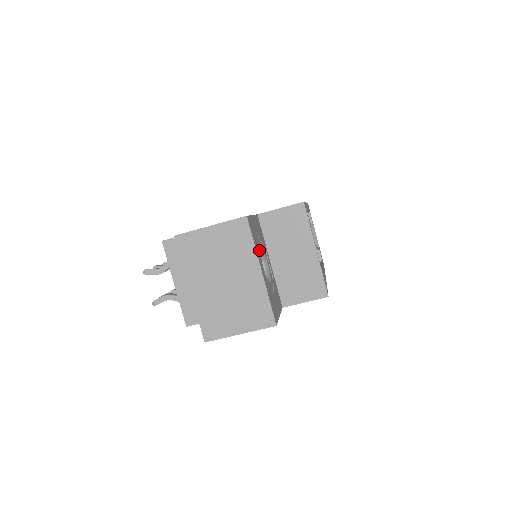
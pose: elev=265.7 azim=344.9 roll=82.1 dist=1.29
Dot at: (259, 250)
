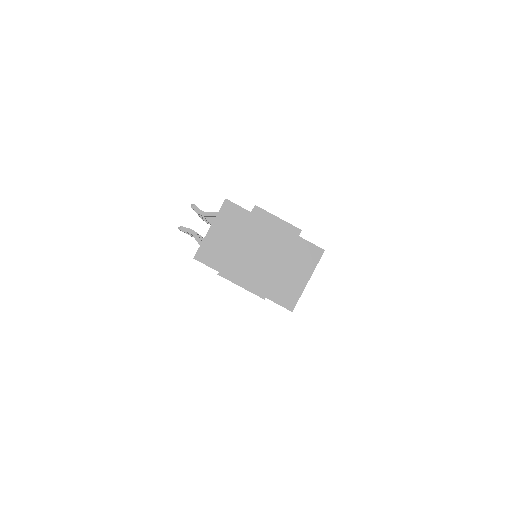
Dot at: occluded
